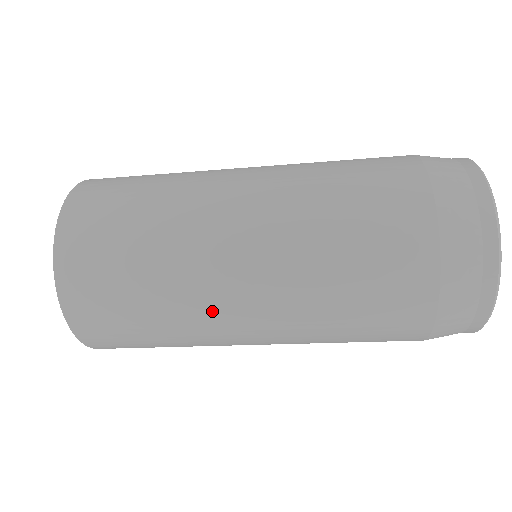
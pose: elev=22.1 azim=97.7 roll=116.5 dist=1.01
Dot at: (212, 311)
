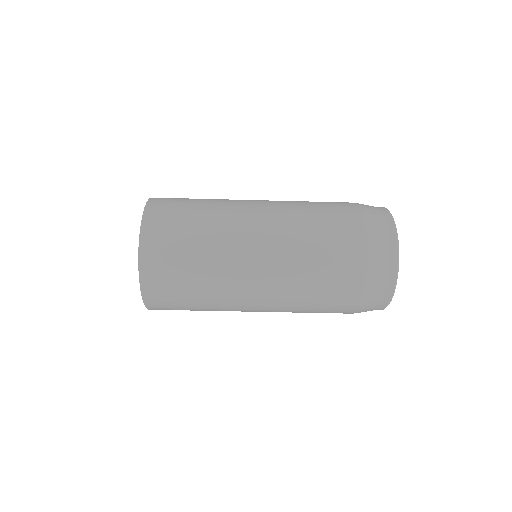
Dot at: (235, 309)
